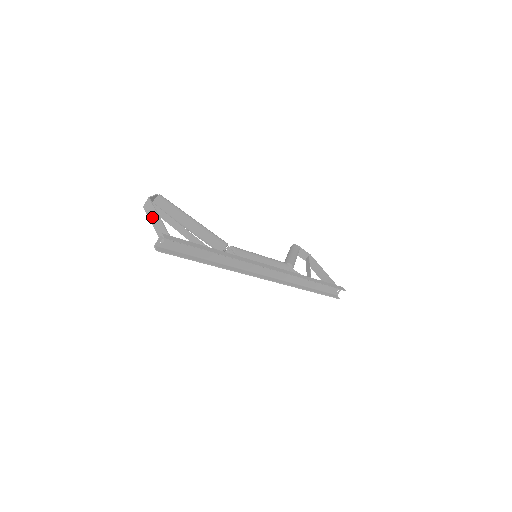
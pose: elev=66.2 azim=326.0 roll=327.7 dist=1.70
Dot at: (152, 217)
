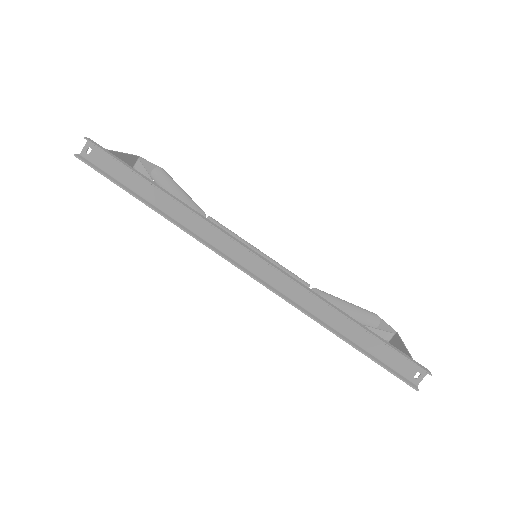
Dot at: occluded
